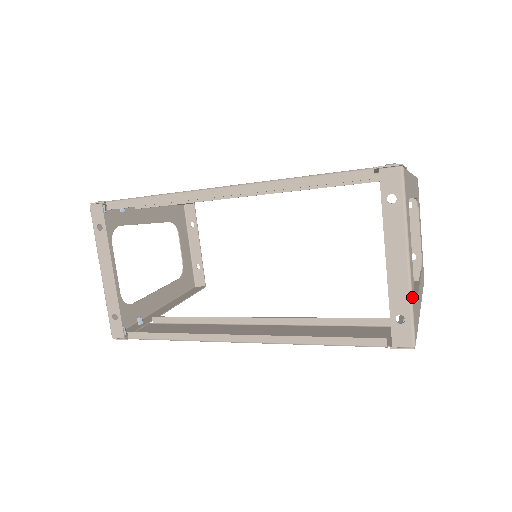
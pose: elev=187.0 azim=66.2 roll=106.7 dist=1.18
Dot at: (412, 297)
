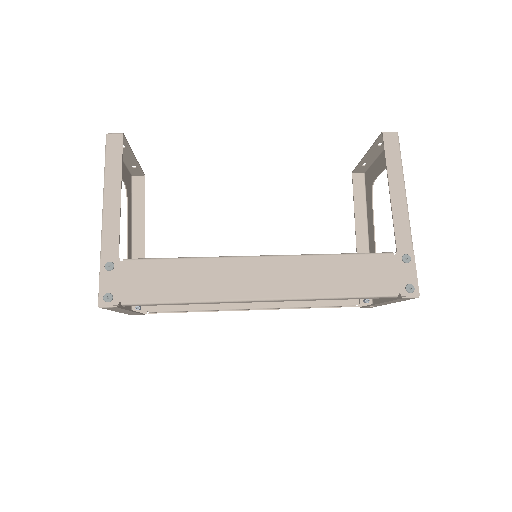
Dot at: occluded
